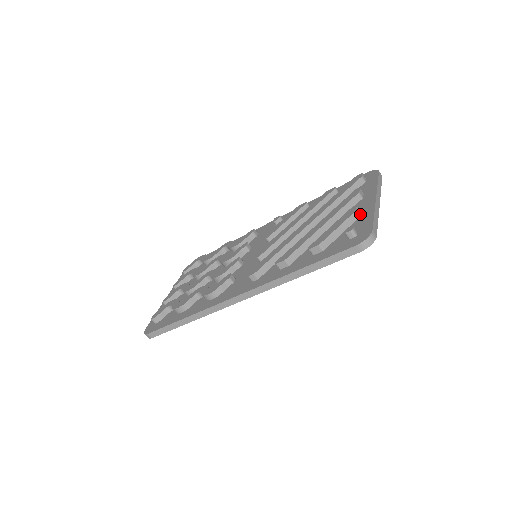
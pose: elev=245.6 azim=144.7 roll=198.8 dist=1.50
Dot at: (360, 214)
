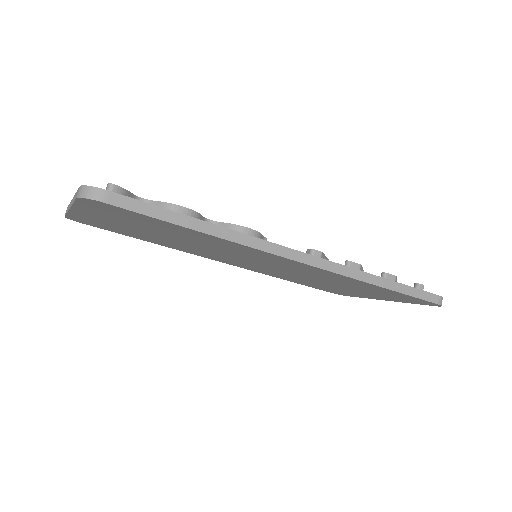
Dot at: occluded
